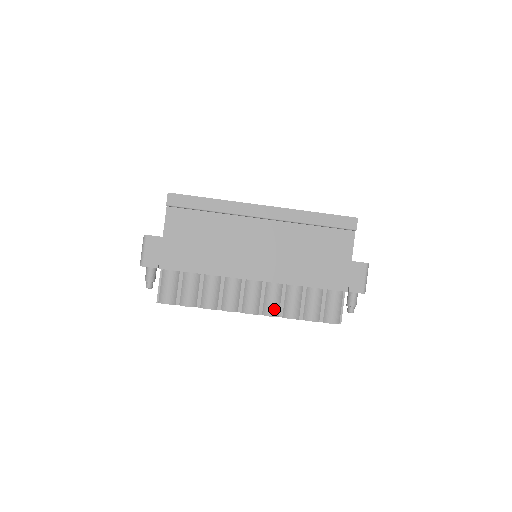
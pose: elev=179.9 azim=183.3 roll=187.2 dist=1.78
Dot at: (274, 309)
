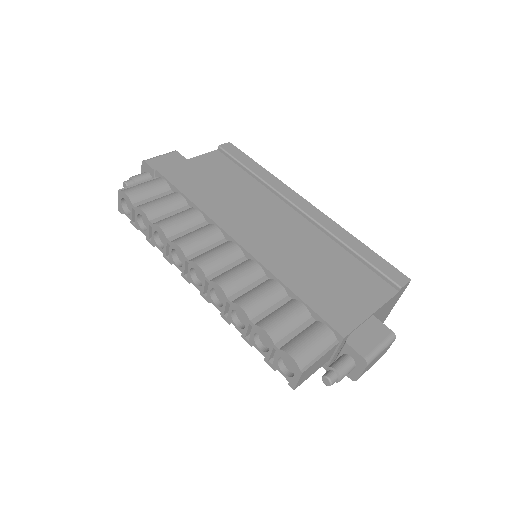
Dot at: (231, 283)
